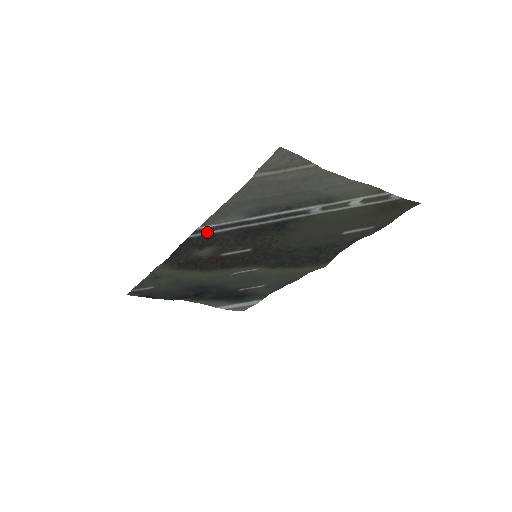
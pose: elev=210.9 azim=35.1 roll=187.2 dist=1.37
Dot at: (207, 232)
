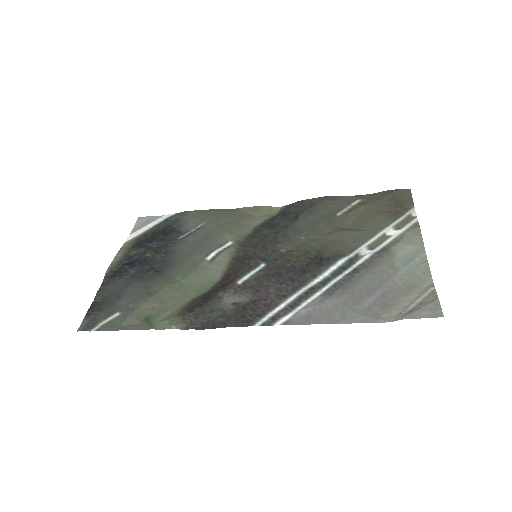
Dot at: (273, 314)
